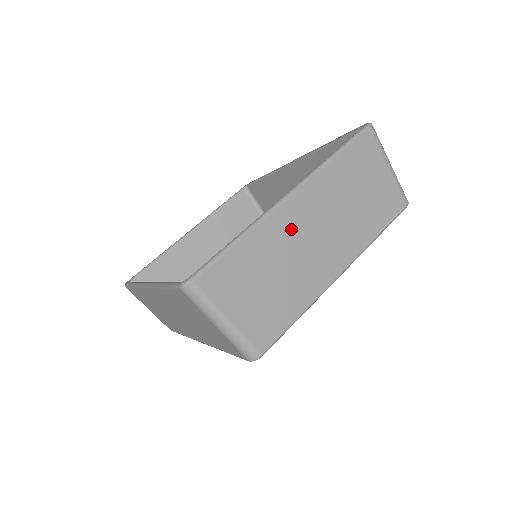
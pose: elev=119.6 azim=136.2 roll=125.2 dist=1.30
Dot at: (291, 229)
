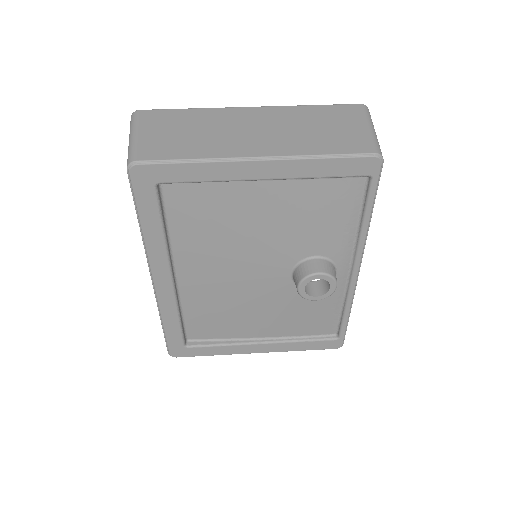
Dot at: (235, 119)
